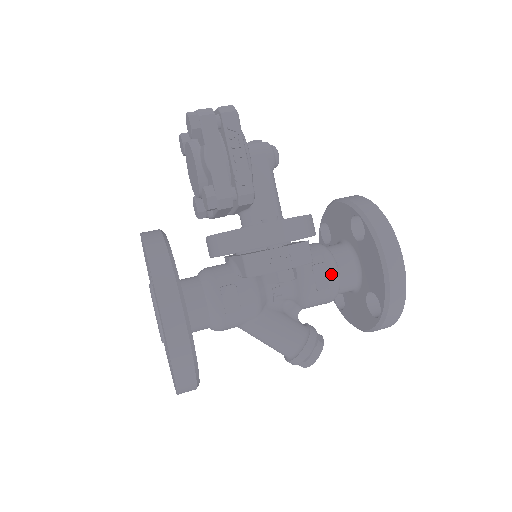
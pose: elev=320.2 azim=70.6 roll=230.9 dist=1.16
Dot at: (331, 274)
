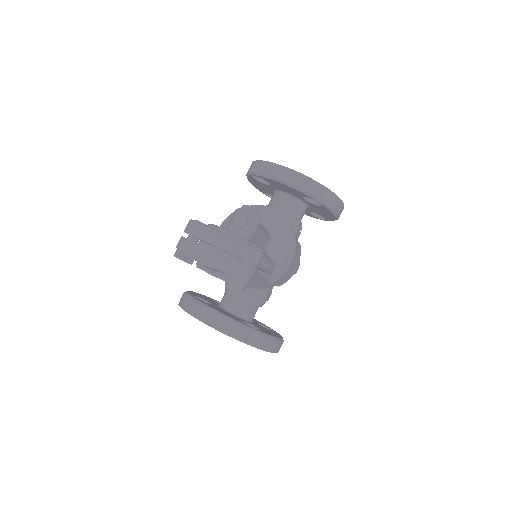
Dot at: occluded
